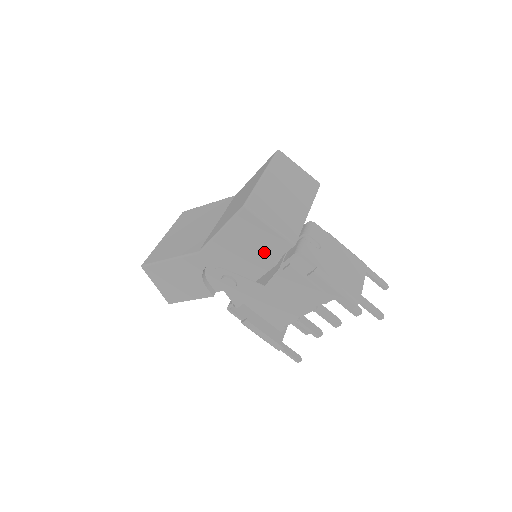
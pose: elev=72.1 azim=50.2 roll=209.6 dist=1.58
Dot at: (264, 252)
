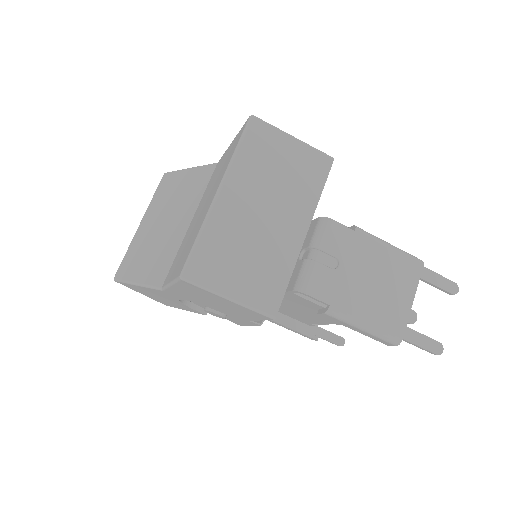
Dot at: (238, 312)
